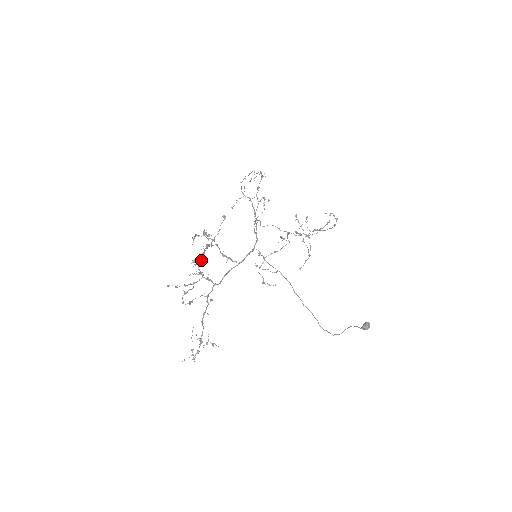
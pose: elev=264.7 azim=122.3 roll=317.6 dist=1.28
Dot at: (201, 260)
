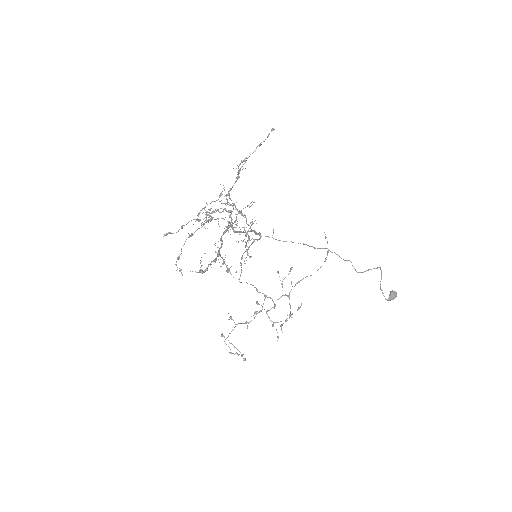
Dot at: (242, 161)
